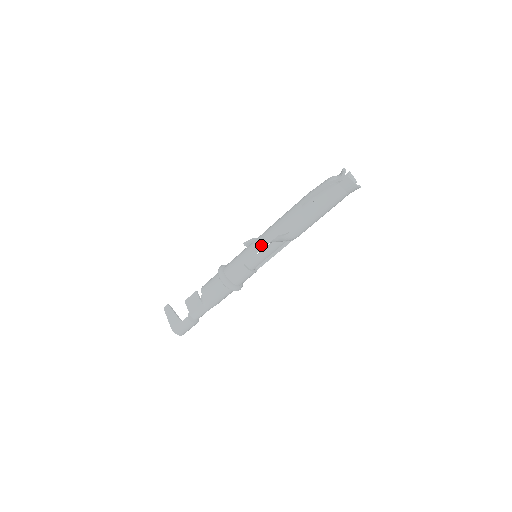
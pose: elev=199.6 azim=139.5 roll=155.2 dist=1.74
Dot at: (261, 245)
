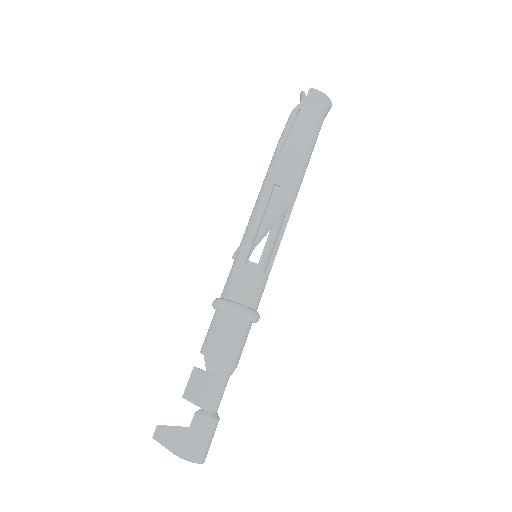
Dot at: (254, 225)
